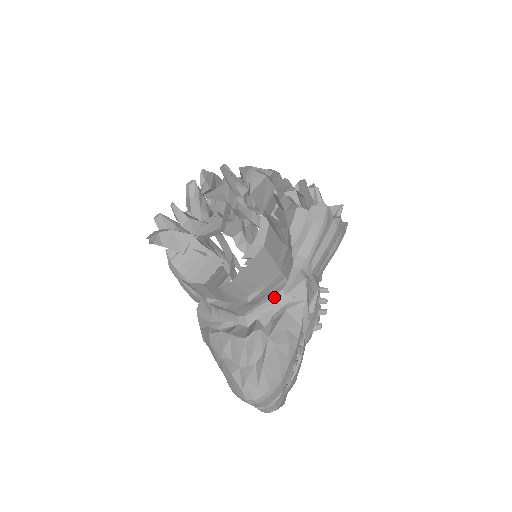
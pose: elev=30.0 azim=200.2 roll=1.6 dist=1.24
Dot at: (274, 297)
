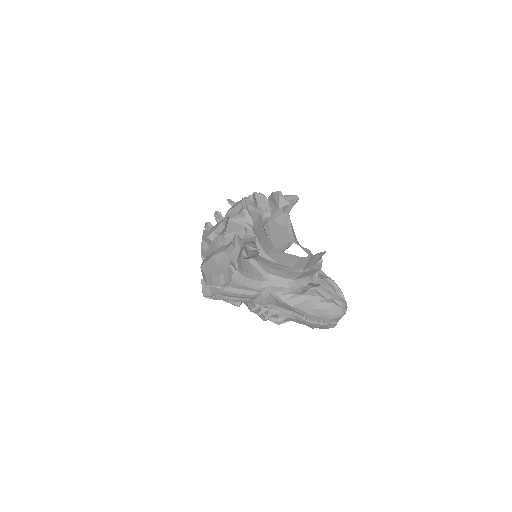
Dot at: occluded
